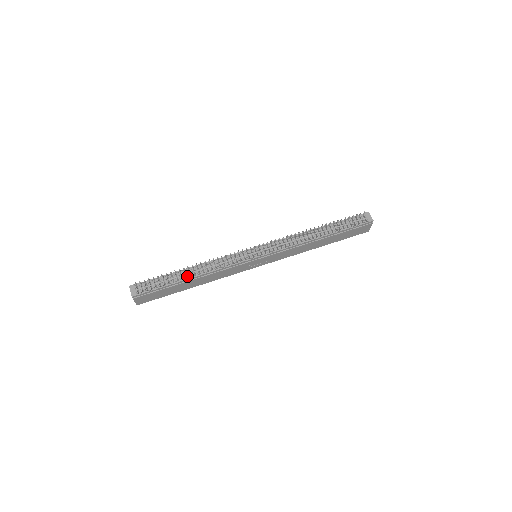
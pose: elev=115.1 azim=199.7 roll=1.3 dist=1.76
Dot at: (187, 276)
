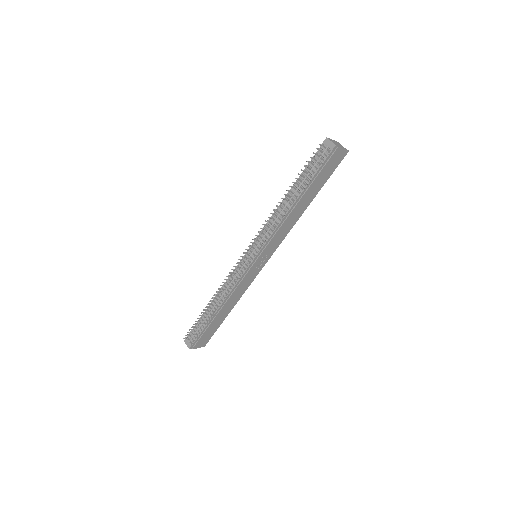
Dot at: (213, 311)
